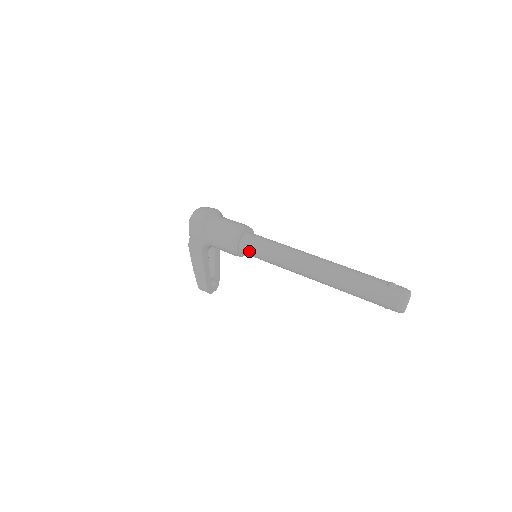
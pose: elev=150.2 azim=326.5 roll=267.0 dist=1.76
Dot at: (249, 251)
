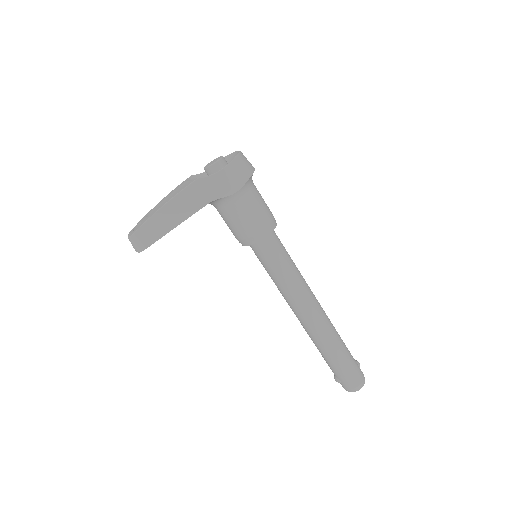
Dot at: (270, 250)
